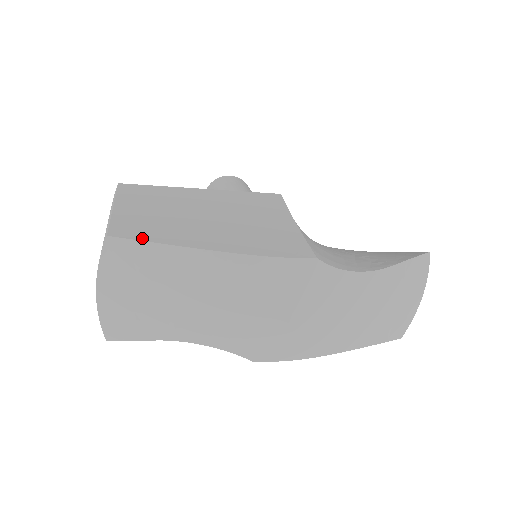
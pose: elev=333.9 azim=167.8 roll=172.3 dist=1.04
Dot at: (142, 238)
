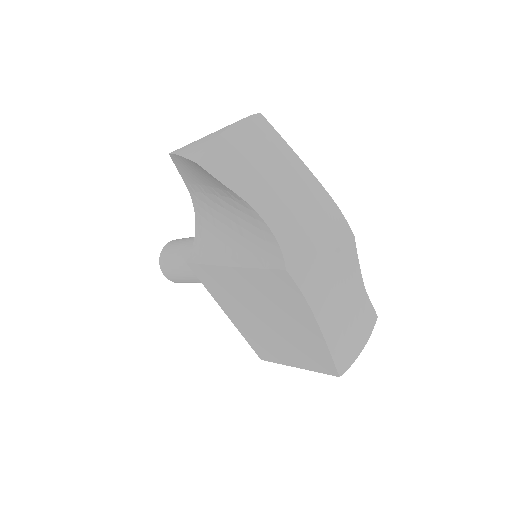
Dot at: (275, 134)
